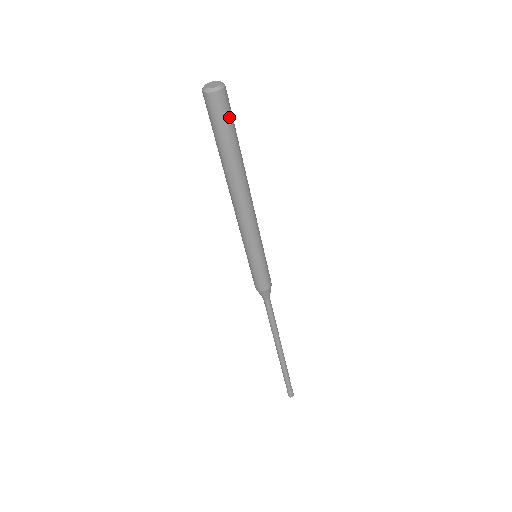
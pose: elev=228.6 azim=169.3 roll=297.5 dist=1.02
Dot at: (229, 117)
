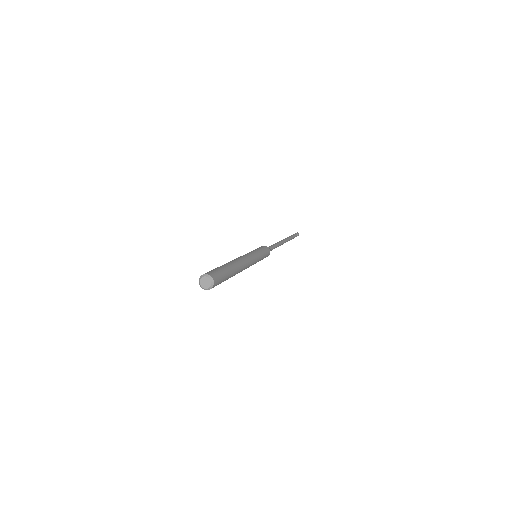
Dot at: (220, 283)
